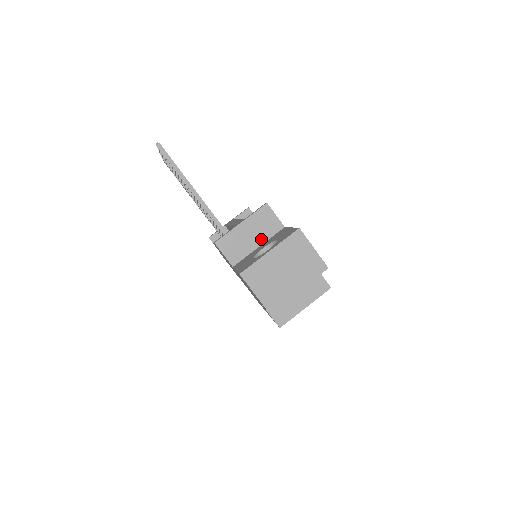
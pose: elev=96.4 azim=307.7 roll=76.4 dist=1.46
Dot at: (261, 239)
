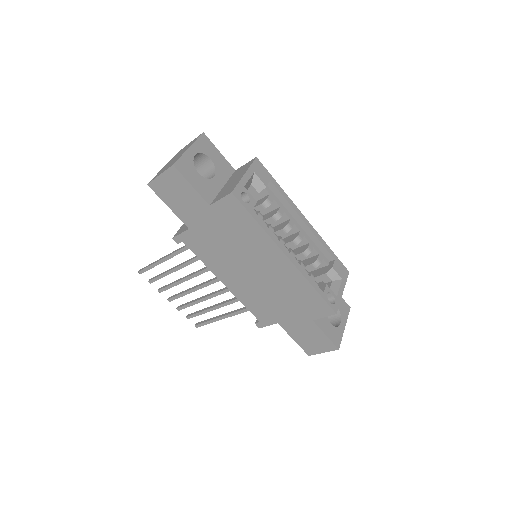
Dot at: occluded
